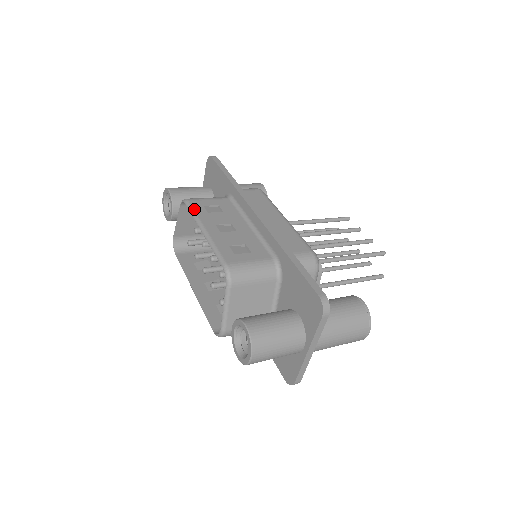
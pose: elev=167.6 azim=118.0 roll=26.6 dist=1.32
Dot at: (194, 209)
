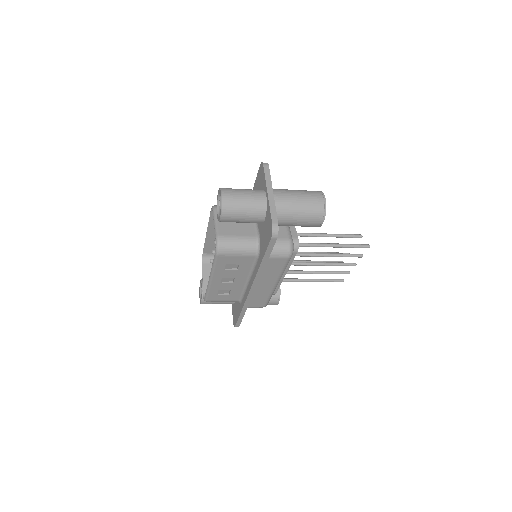
Dot at: (206, 245)
